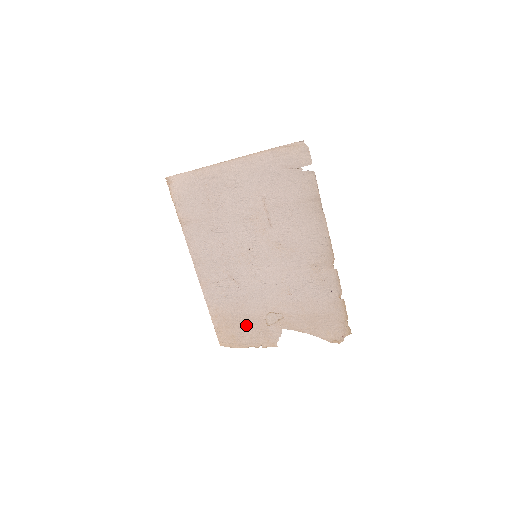
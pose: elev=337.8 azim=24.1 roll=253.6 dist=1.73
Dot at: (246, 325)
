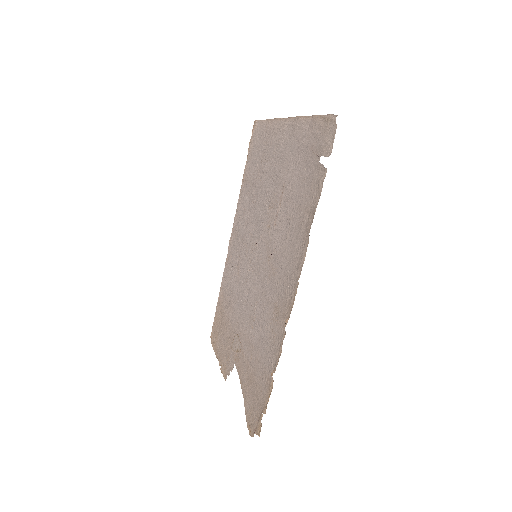
Dot at: (225, 332)
